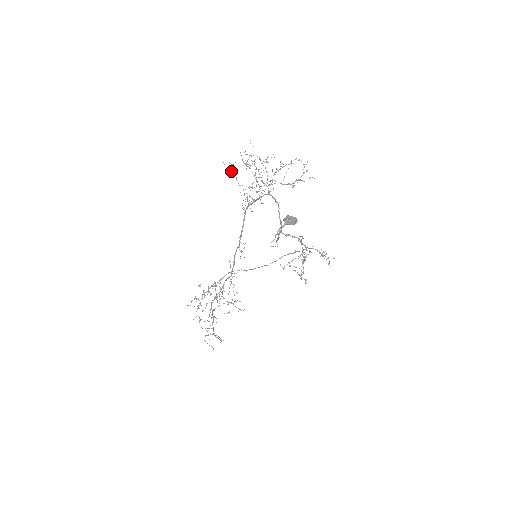
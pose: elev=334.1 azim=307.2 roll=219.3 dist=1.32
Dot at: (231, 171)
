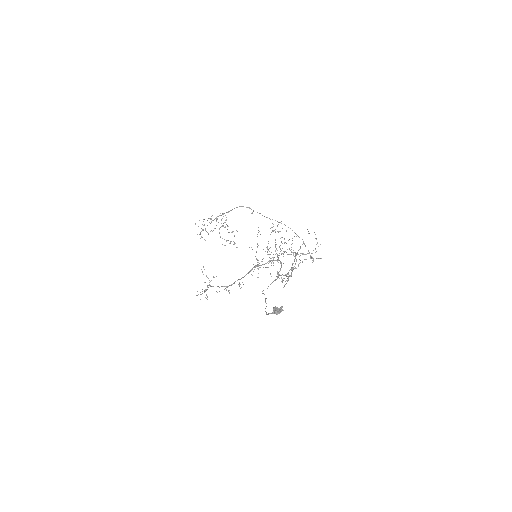
Dot at: occluded
